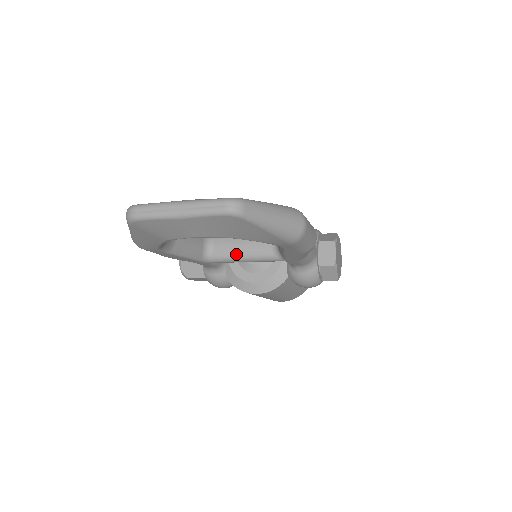
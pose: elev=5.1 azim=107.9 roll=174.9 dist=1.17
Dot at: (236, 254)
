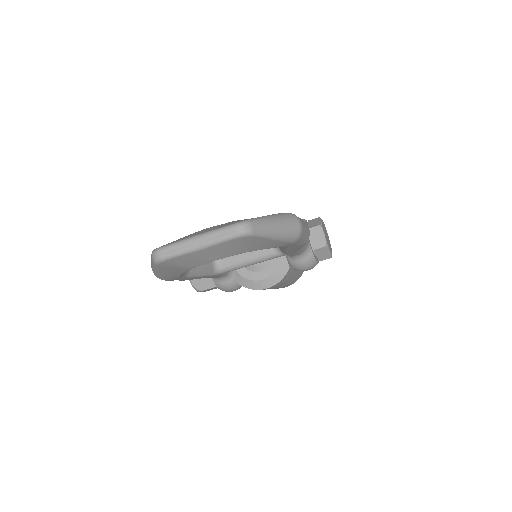
Dot at: (242, 261)
